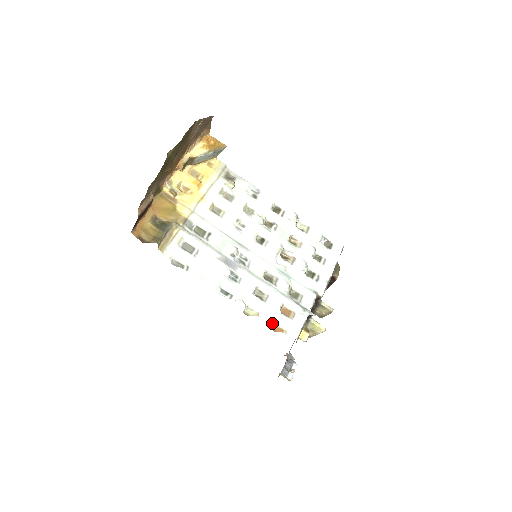
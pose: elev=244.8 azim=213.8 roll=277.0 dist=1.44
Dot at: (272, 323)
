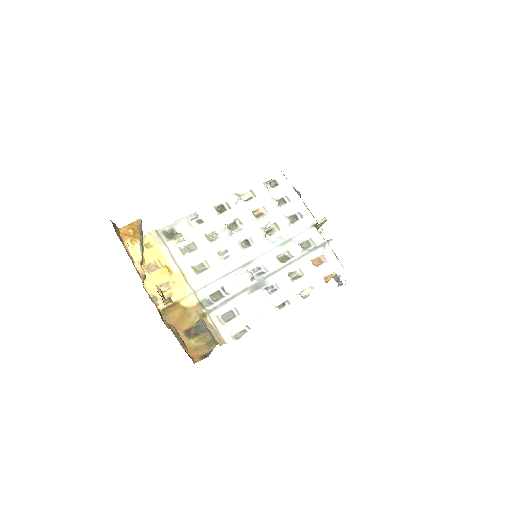
Dot at: (323, 280)
